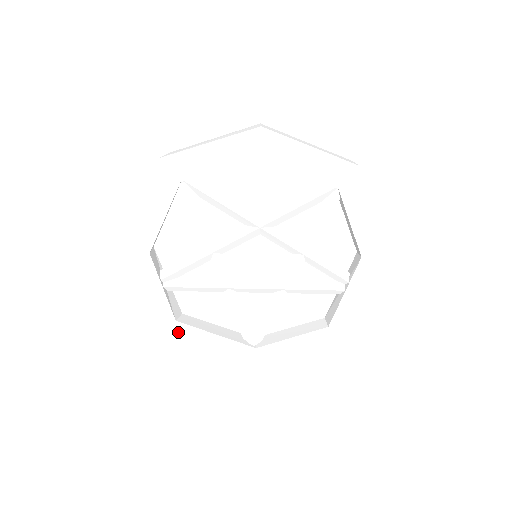
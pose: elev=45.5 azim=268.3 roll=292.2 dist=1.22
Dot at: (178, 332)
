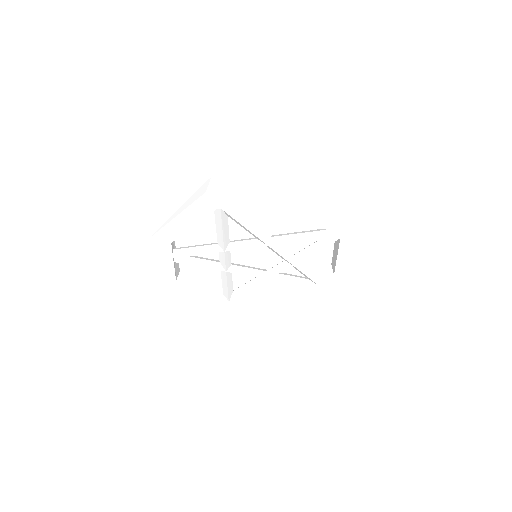
Dot at: (175, 287)
